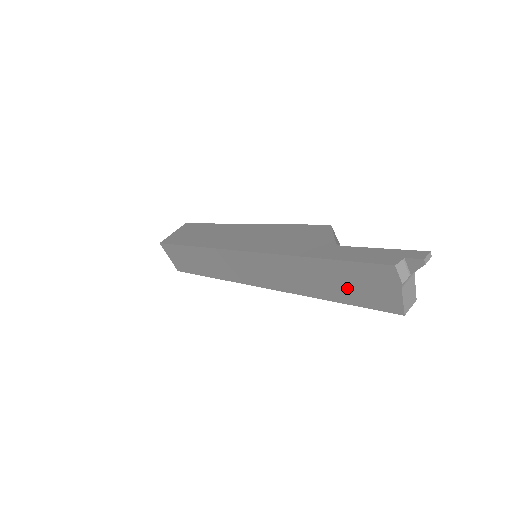
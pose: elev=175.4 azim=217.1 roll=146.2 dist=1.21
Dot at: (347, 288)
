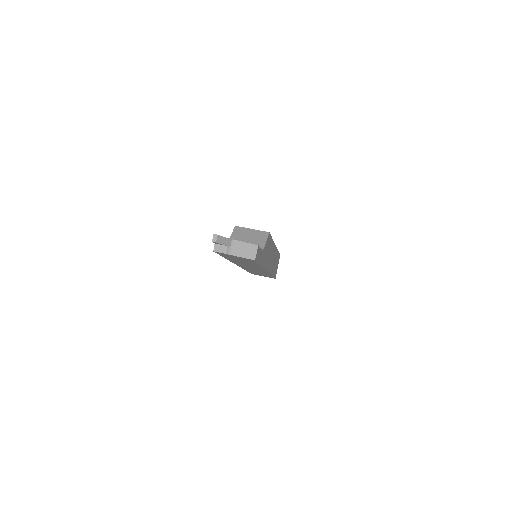
Dot at: (244, 261)
